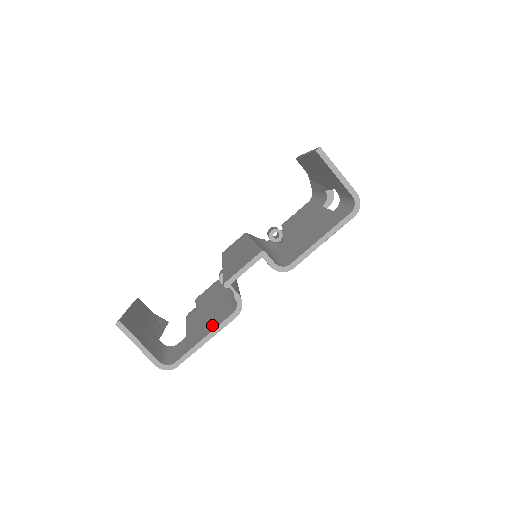
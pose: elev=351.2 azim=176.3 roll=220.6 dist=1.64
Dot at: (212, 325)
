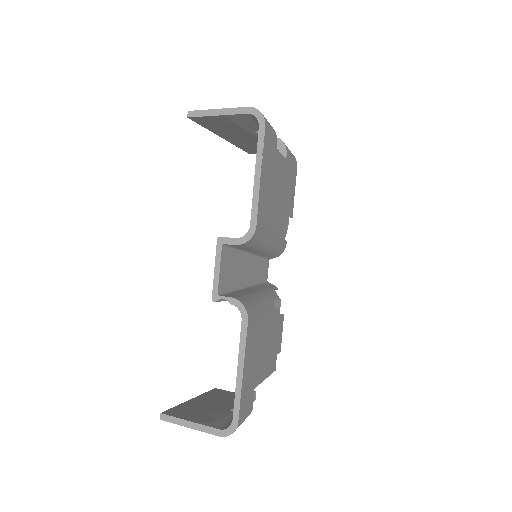
Dot at: occluded
